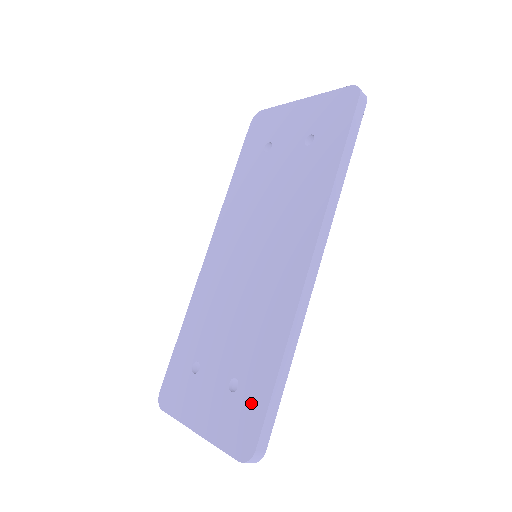
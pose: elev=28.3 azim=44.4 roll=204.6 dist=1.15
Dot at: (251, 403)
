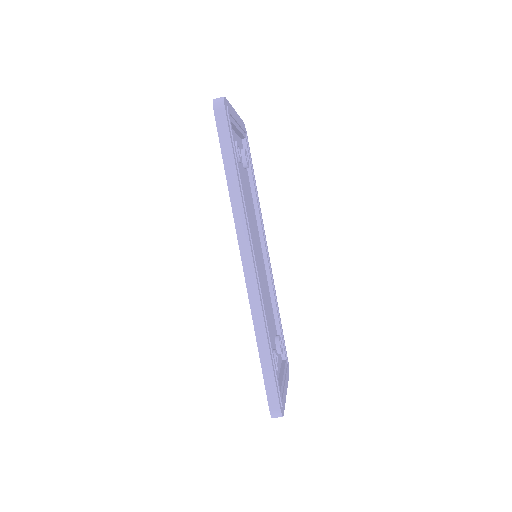
Dot at: occluded
